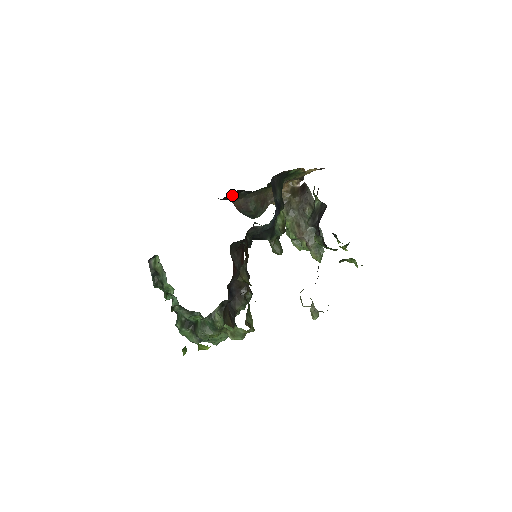
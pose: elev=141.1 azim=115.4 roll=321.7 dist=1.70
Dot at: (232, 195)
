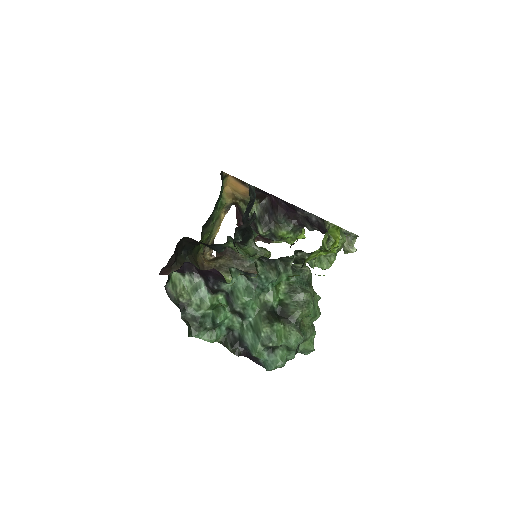
Dot at: (176, 255)
